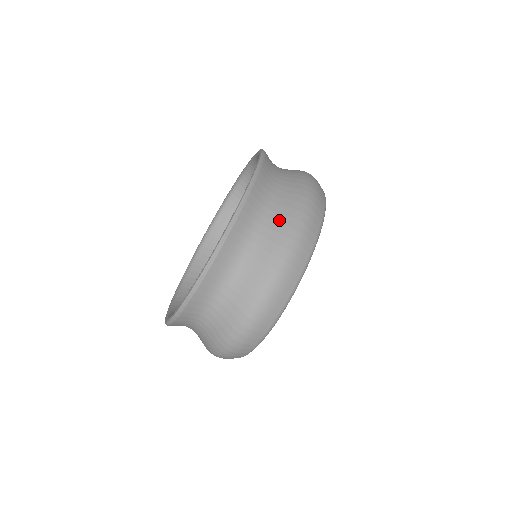
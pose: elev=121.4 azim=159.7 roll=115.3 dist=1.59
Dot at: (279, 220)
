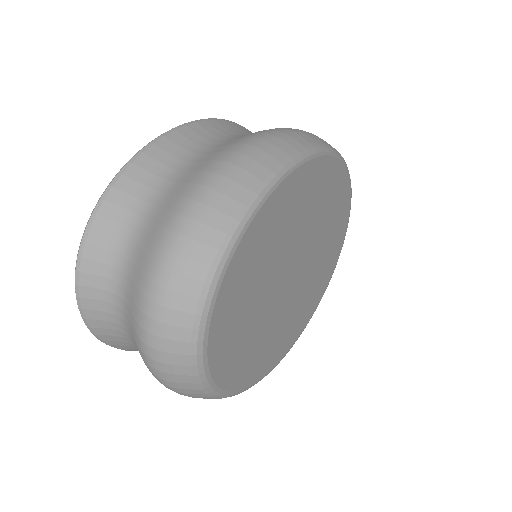
Dot at: occluded
